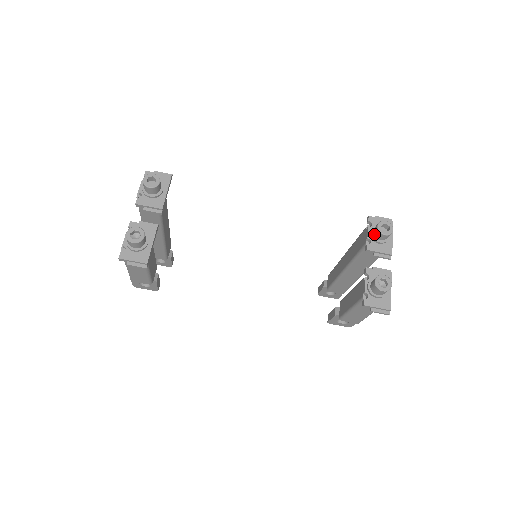
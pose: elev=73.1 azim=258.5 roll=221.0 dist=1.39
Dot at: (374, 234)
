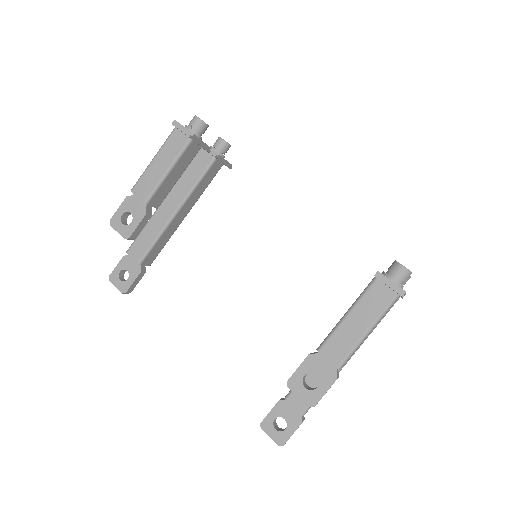
Dot at: occluded
